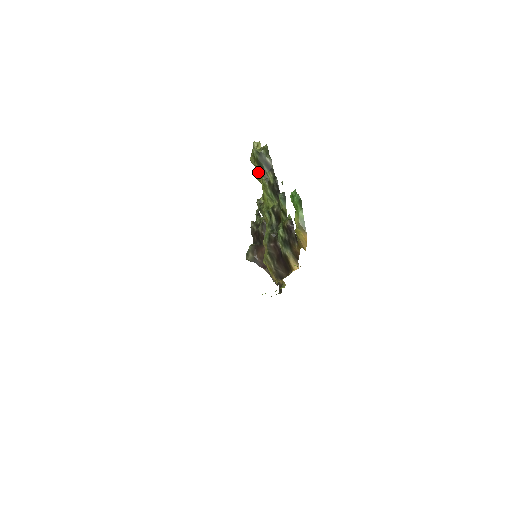
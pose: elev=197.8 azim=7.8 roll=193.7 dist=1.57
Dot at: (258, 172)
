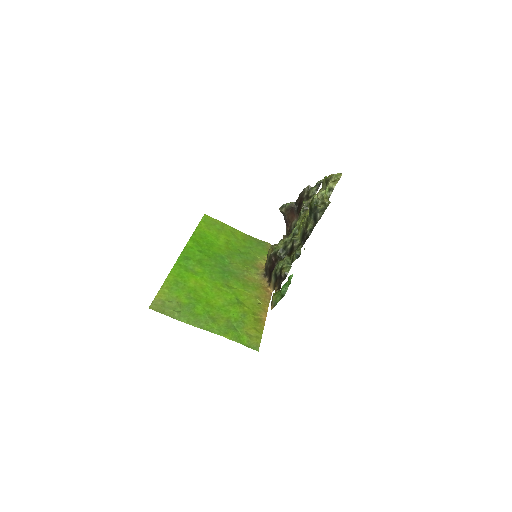
Dot at: occluded
